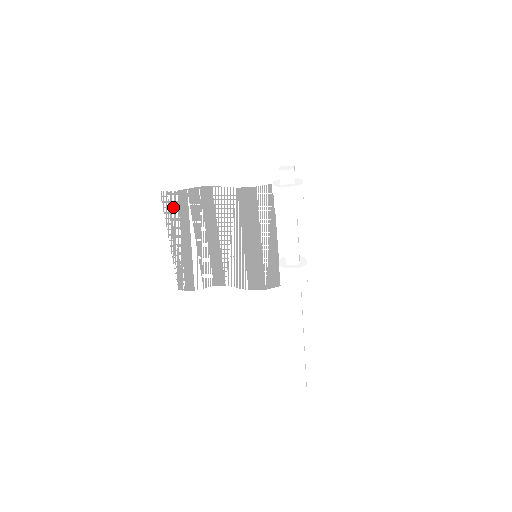
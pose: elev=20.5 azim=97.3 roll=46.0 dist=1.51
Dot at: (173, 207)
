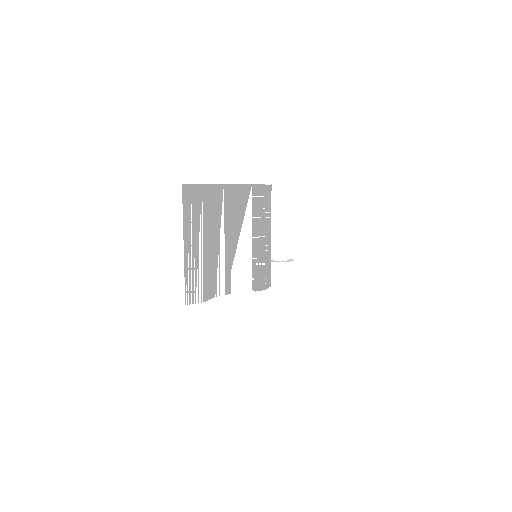
Dot at: (196, 202)
